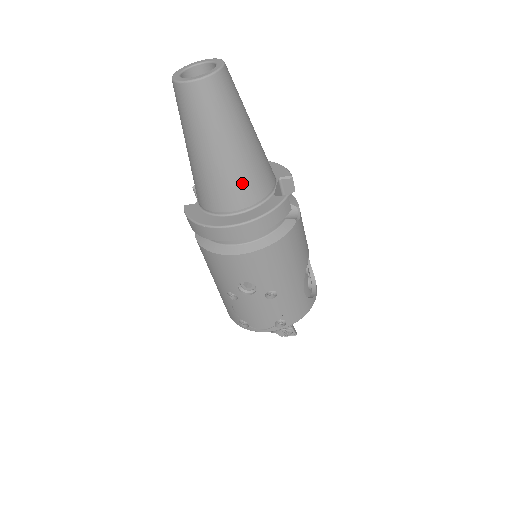
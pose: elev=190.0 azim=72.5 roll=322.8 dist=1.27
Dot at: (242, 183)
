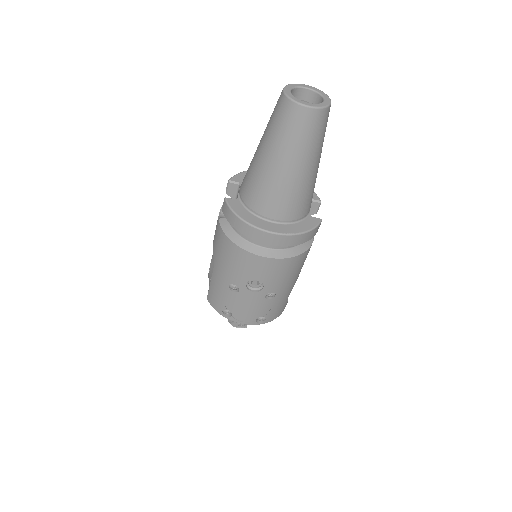
Dot at: (299, 200)
